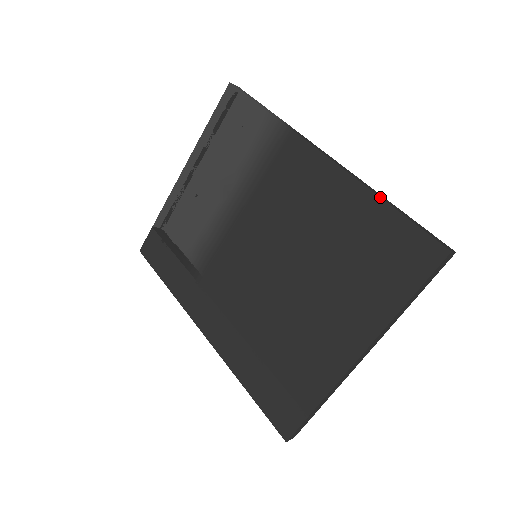
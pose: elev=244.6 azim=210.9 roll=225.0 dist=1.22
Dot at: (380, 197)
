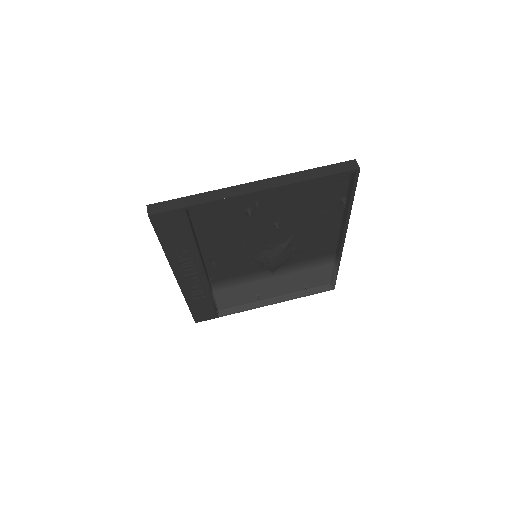
Dot at: occluded
